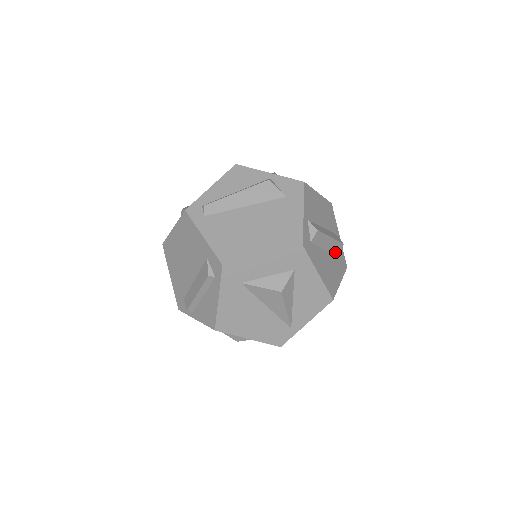
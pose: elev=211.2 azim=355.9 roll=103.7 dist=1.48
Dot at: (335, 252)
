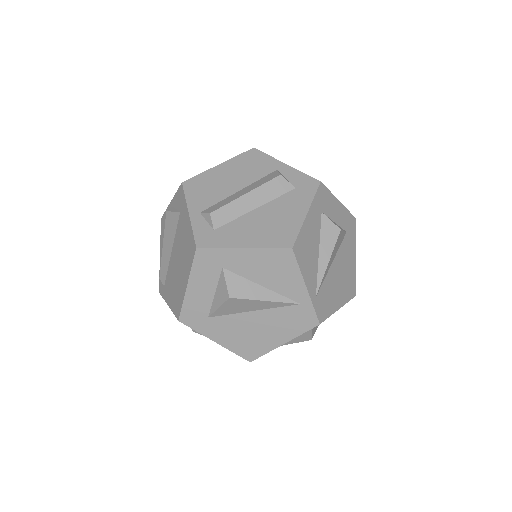
Dot at: (276, 193)
